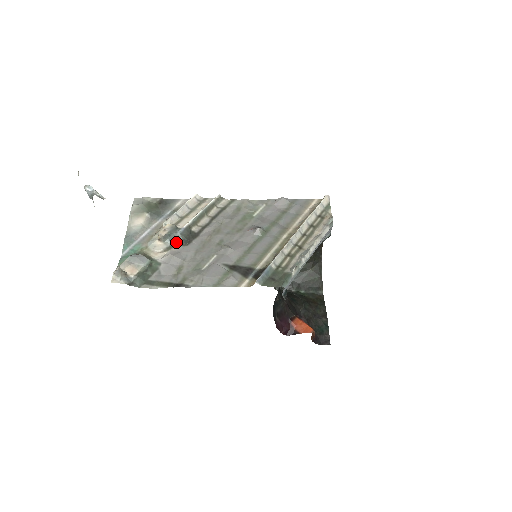
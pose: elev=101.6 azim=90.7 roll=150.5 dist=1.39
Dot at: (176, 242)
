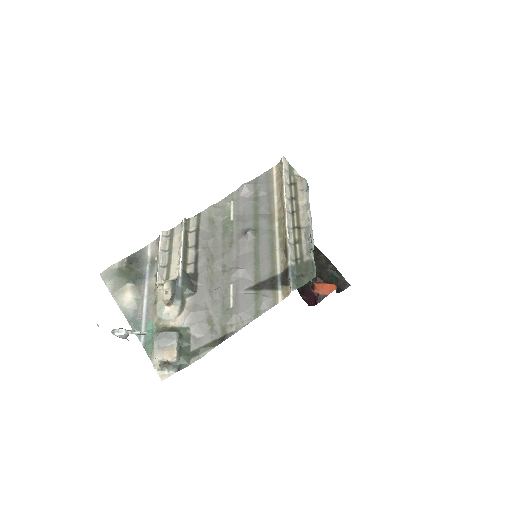
Dot at: (183, 295)
